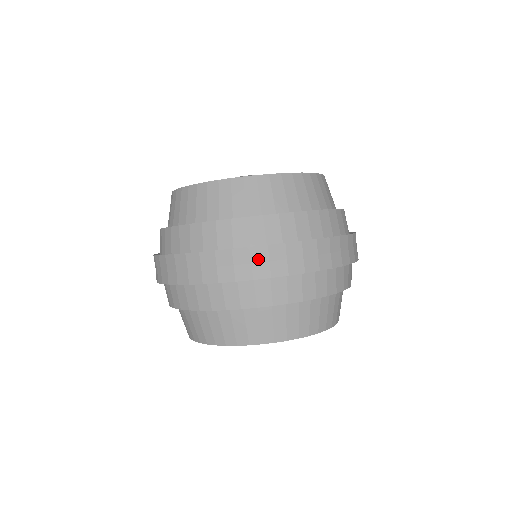
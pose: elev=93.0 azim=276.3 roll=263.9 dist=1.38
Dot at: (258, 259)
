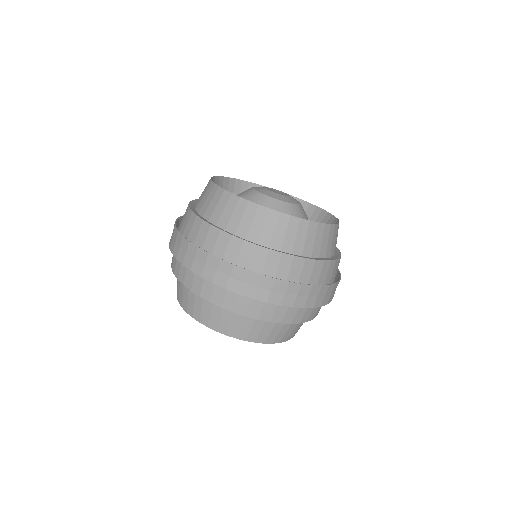
Dot at: (264, 285)
